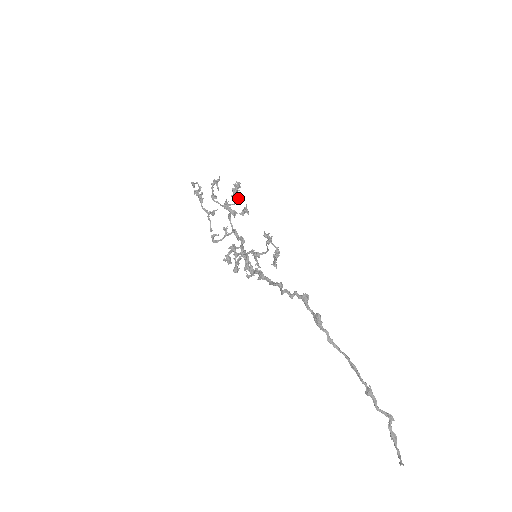
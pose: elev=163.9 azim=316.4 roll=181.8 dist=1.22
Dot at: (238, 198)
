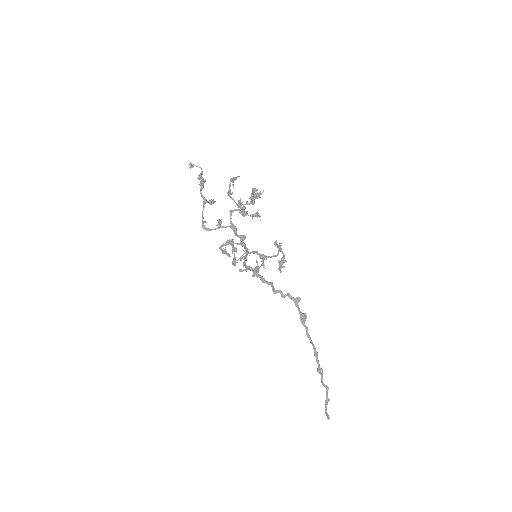
Dot at: (252, 202)
